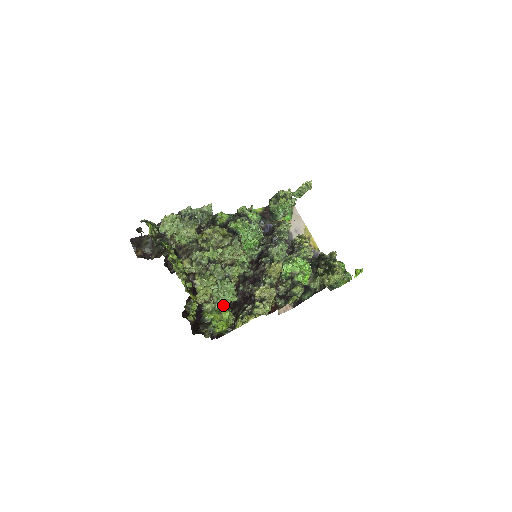
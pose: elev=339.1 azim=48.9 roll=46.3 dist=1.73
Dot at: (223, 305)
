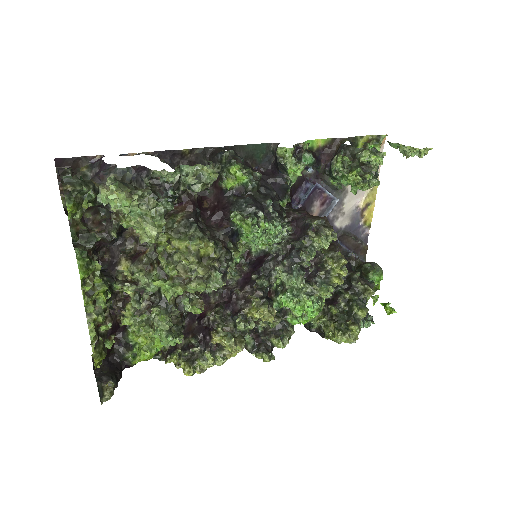
Dot at: occluded
